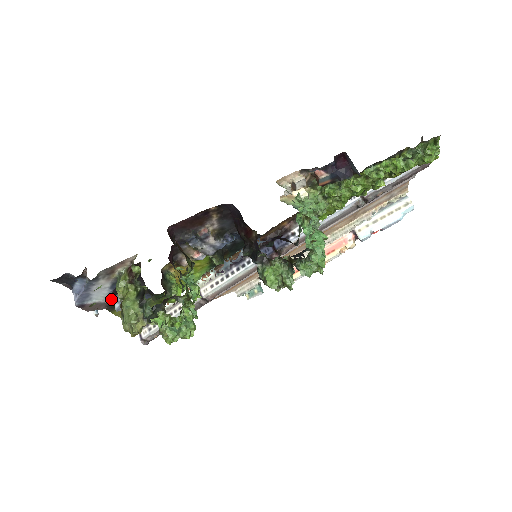
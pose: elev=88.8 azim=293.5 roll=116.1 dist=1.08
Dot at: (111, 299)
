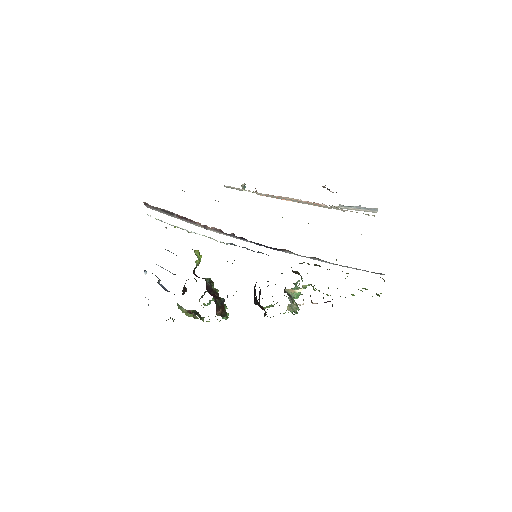
Dot at: occluded
